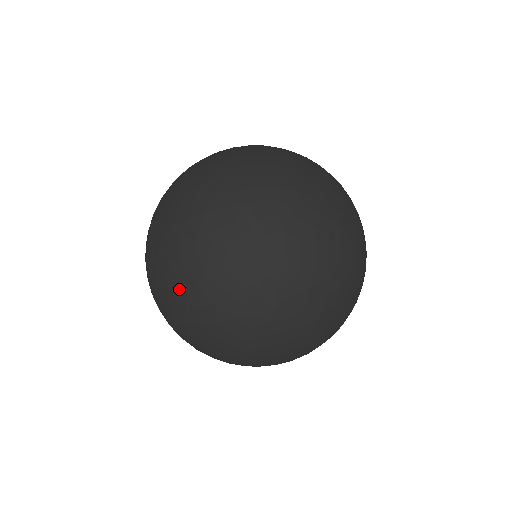
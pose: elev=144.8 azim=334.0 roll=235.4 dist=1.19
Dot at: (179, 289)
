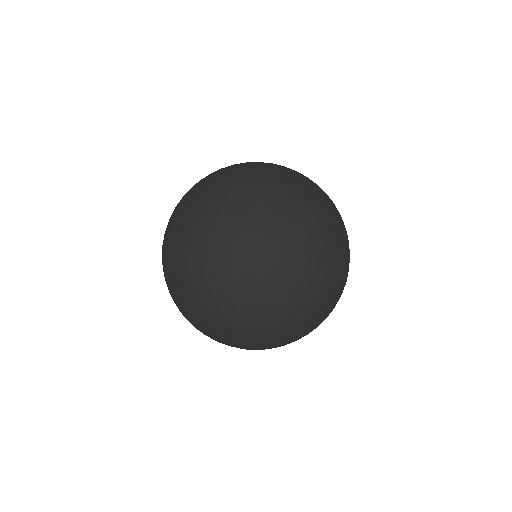
Dot at: occluded
